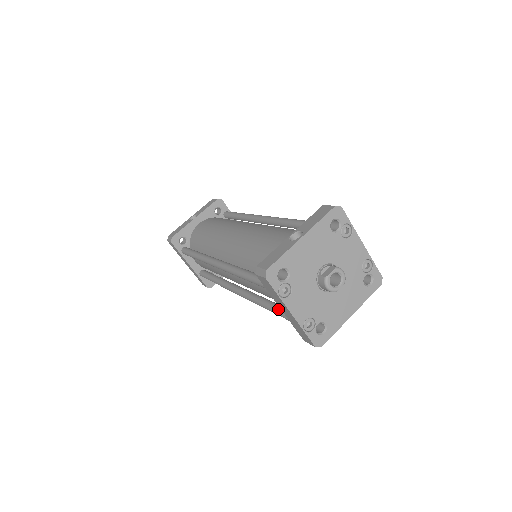
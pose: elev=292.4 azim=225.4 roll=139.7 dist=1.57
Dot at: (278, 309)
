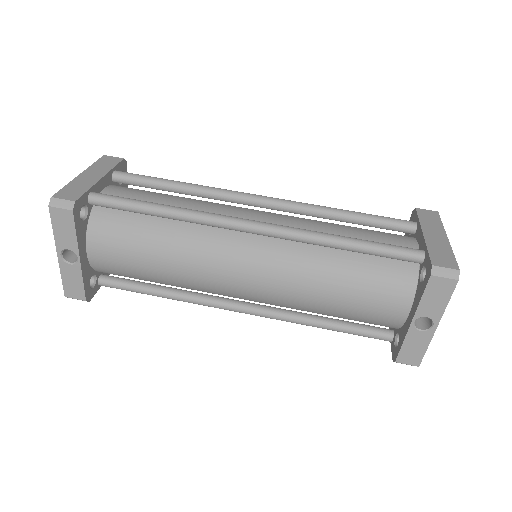
Dot at: occluded
